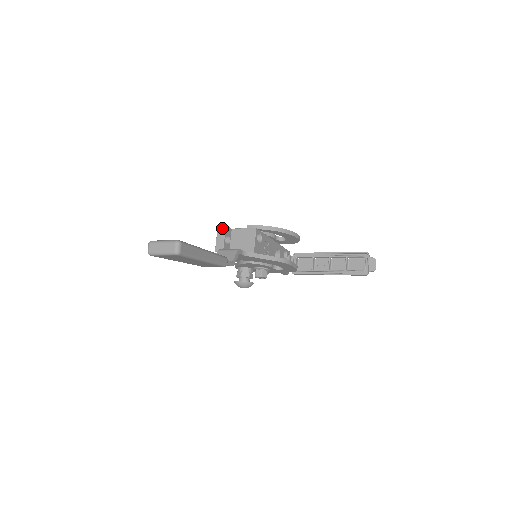
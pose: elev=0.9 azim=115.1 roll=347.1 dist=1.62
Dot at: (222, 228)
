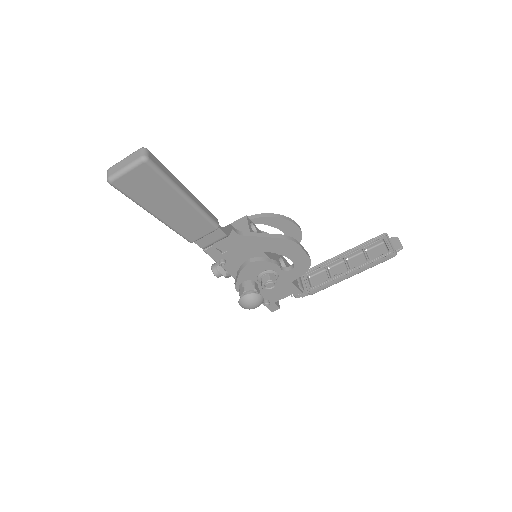
Dot at: occluded
